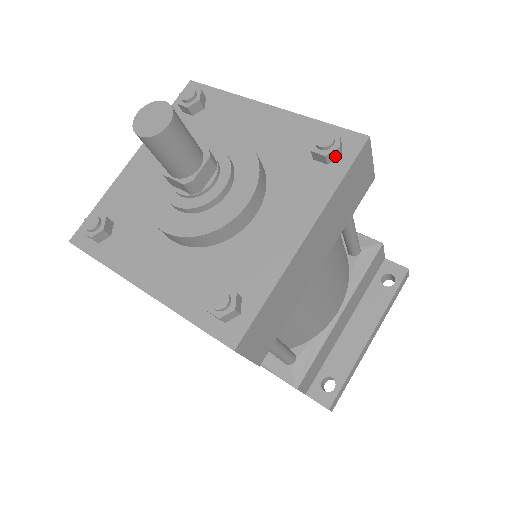
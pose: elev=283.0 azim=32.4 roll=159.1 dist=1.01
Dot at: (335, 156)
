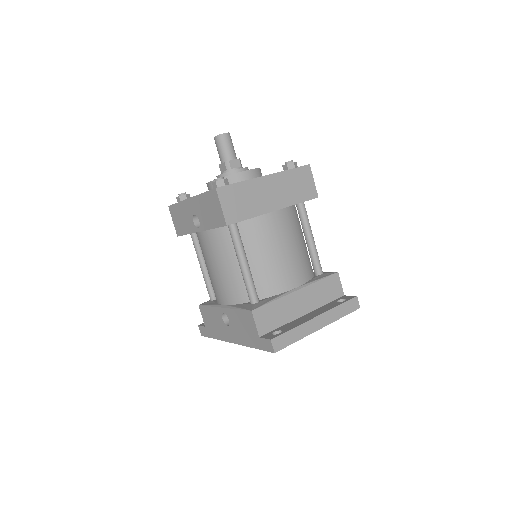
Dot at: (292, 167)
